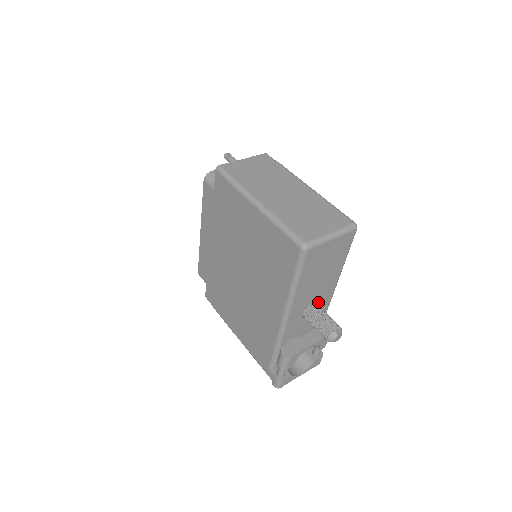
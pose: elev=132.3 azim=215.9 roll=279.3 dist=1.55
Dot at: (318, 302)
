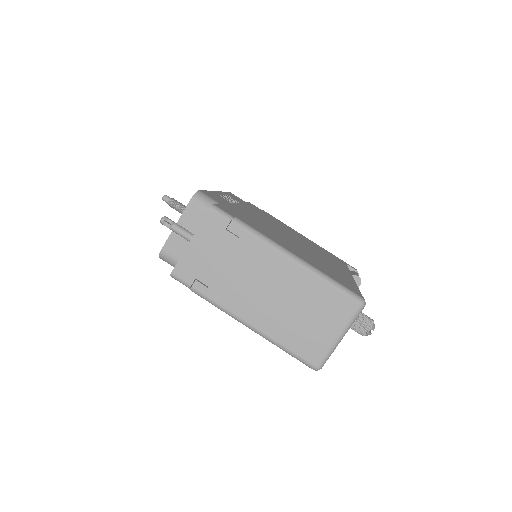
Dot at: occluded
